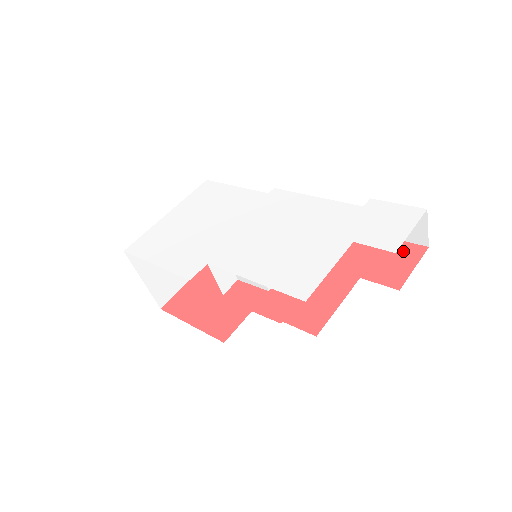
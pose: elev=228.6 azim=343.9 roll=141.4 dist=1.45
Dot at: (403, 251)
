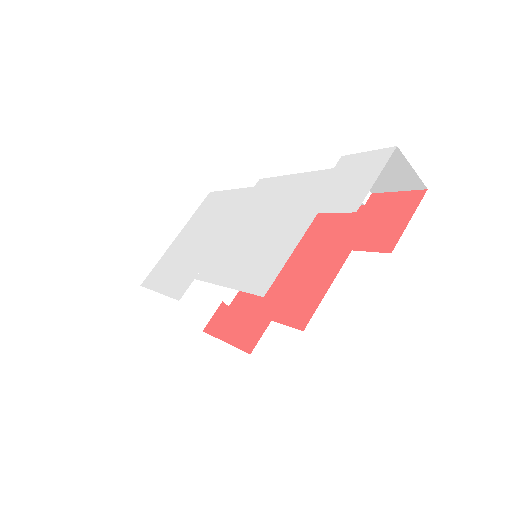
Dot at: (399, 204)
